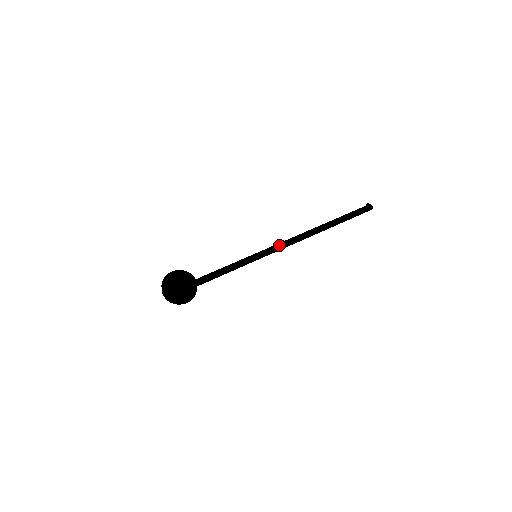
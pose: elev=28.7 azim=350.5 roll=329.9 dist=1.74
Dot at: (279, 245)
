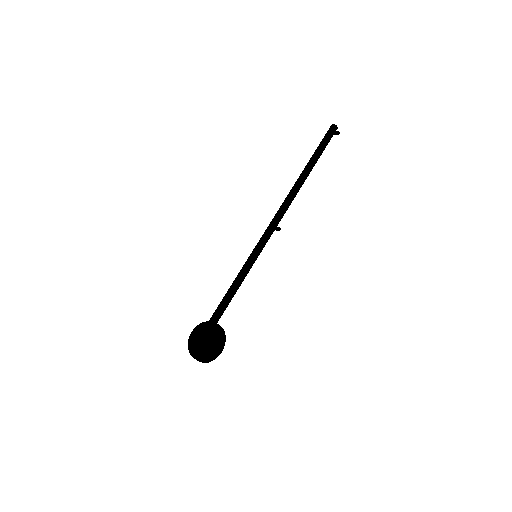
Dot at: (273, 230)
